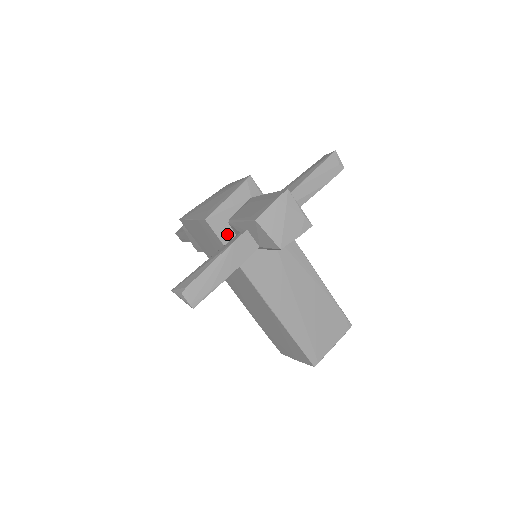
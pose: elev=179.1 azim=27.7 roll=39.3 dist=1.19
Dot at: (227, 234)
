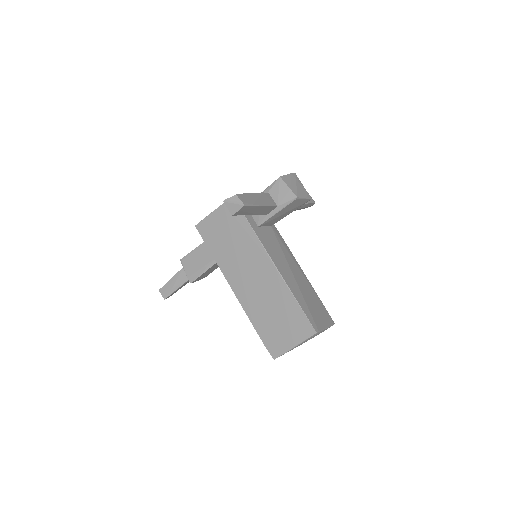
Dot at: occluded
